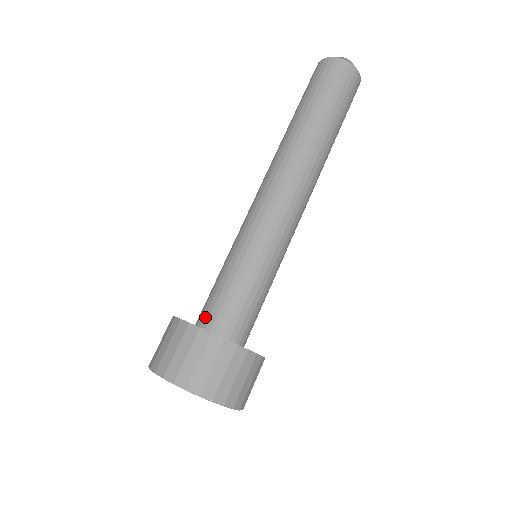
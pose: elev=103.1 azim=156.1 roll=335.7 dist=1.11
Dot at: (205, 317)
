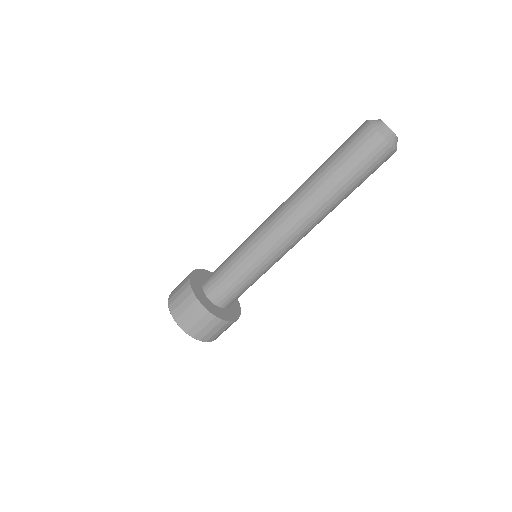
Dot at: (218, 299)
